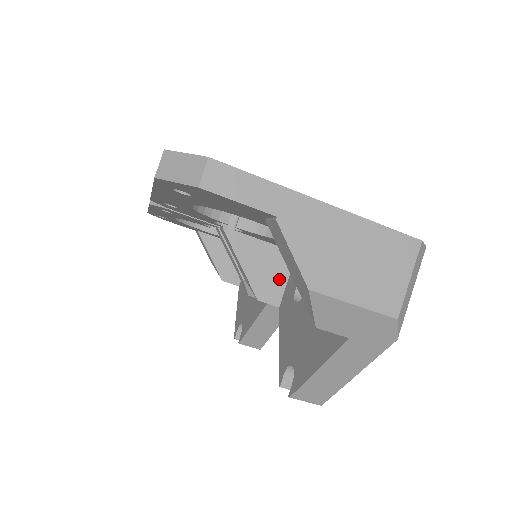
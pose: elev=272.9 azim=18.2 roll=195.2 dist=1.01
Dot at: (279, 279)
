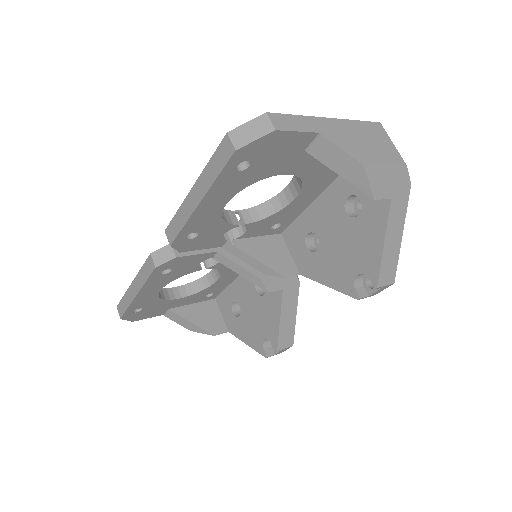
Dot at: (285, 256)
